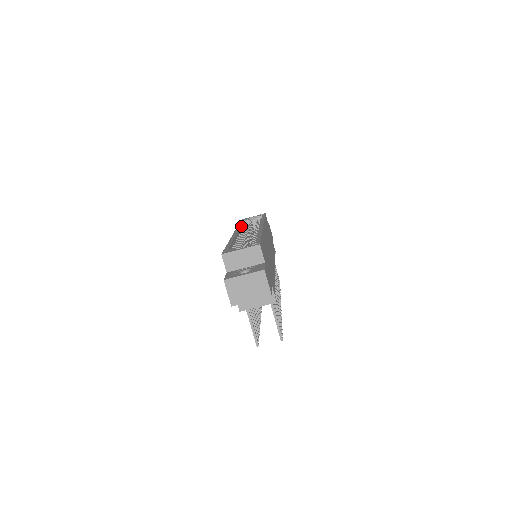
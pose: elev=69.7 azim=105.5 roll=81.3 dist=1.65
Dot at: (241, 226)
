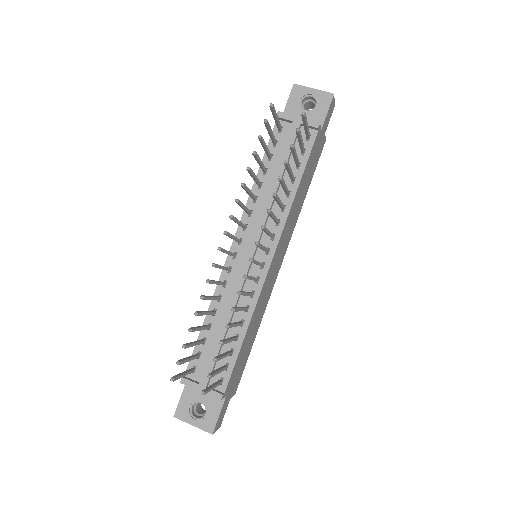
Dot at: occluded
